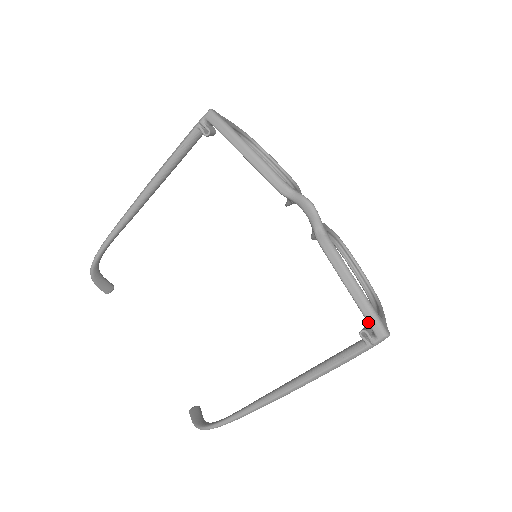
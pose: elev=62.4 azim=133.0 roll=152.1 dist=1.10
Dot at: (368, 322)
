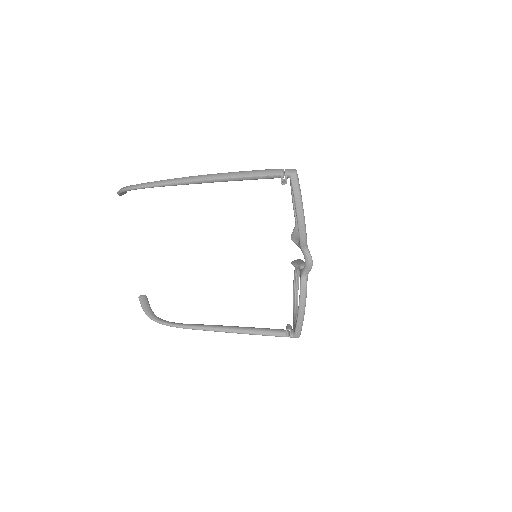
Dot at: (296, 329)
